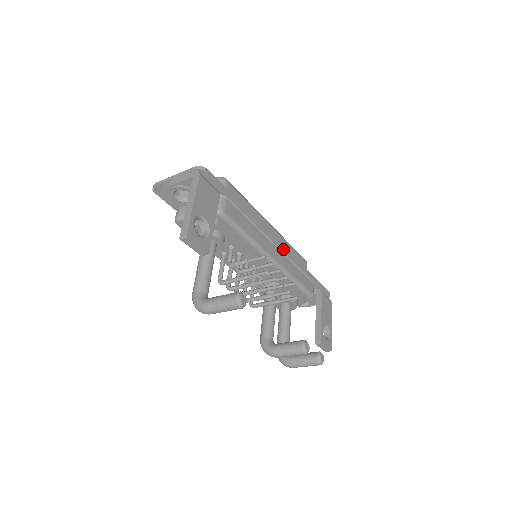
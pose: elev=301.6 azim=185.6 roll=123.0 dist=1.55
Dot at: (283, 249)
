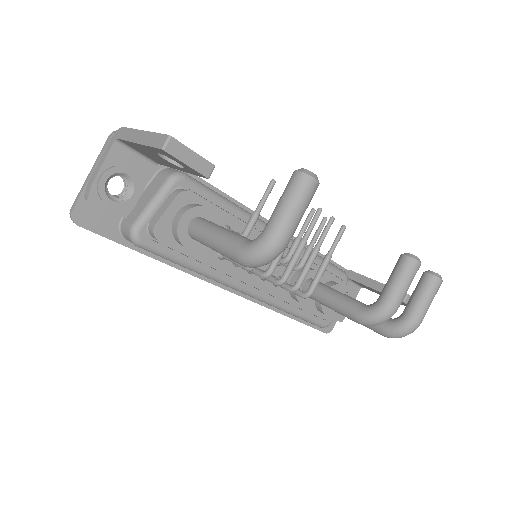
Dot at: occluded
